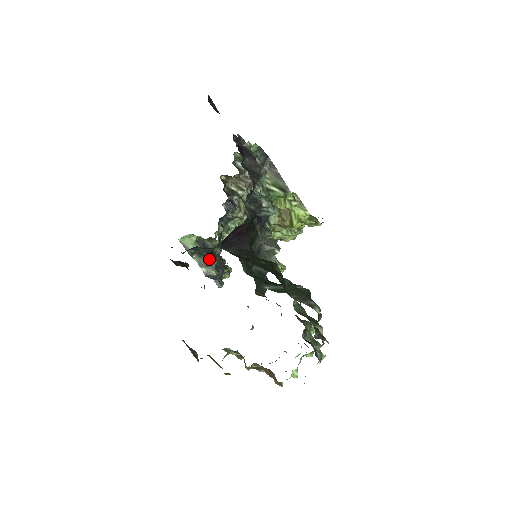
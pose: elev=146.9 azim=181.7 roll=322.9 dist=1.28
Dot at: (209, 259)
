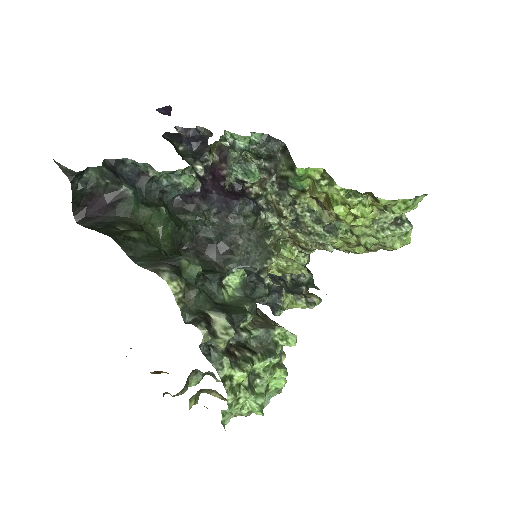
Dot at: occluded
